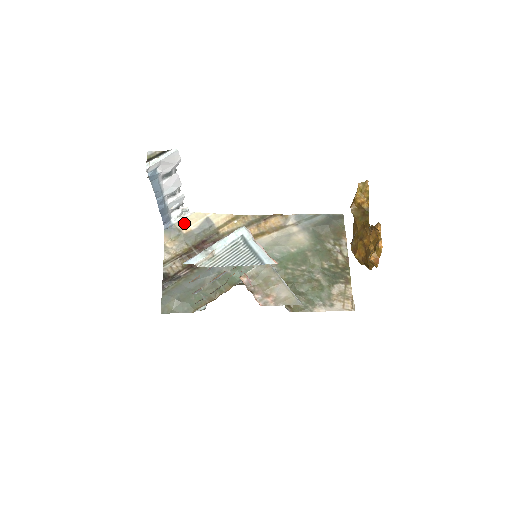
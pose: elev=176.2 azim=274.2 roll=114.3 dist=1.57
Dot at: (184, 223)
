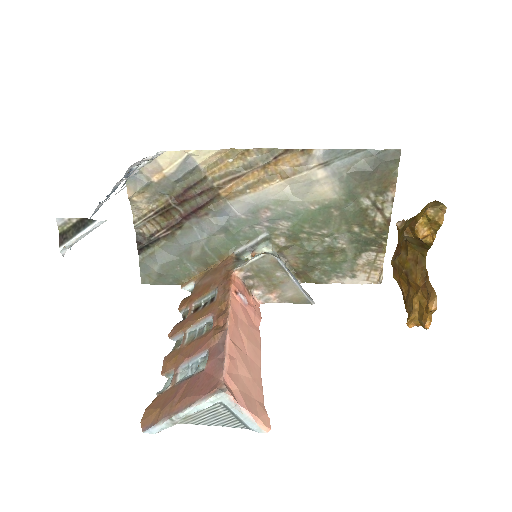
Dot at: (153, 167)
